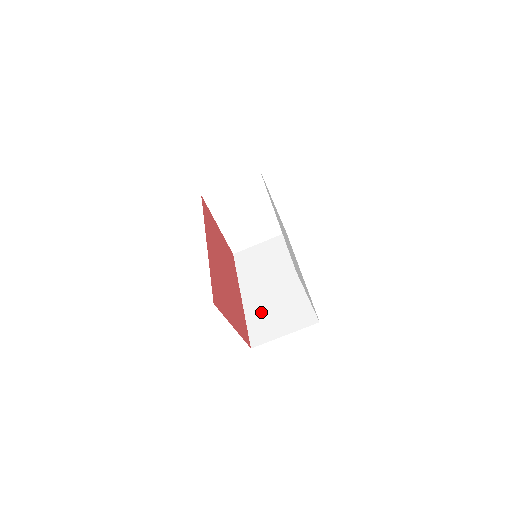
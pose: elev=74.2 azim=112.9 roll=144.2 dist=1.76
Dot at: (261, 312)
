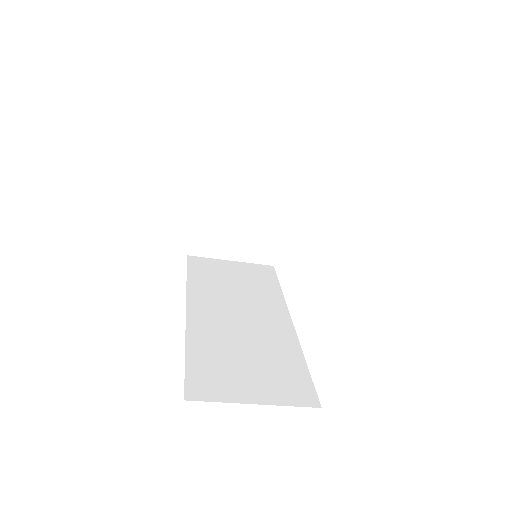
Dot at: (217, 348)
